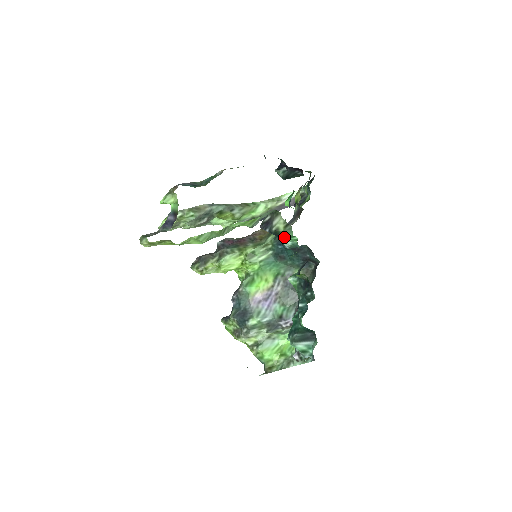
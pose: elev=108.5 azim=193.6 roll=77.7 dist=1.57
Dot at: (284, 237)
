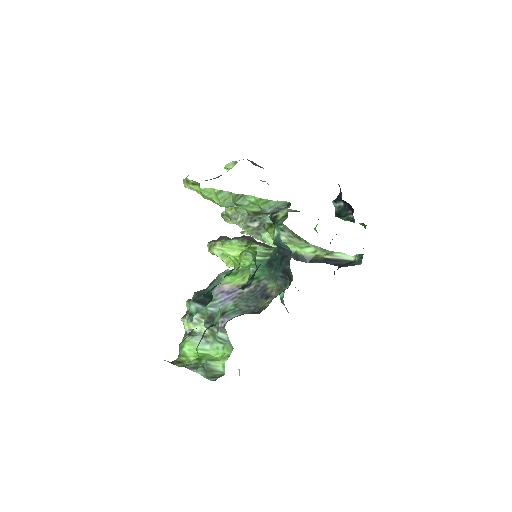
Dot at: (276, 225)
